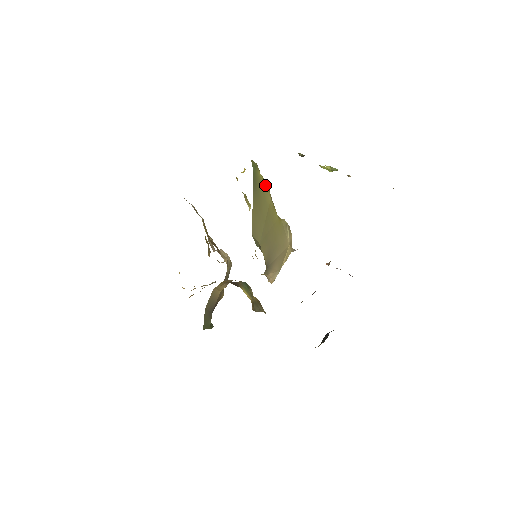
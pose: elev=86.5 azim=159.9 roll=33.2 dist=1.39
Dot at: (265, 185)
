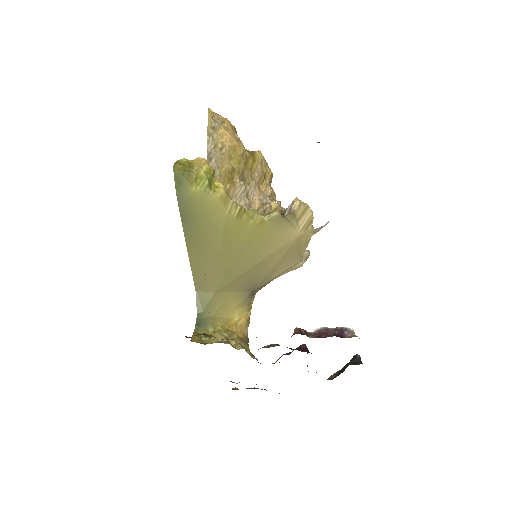
Dot at: (209, 199)
